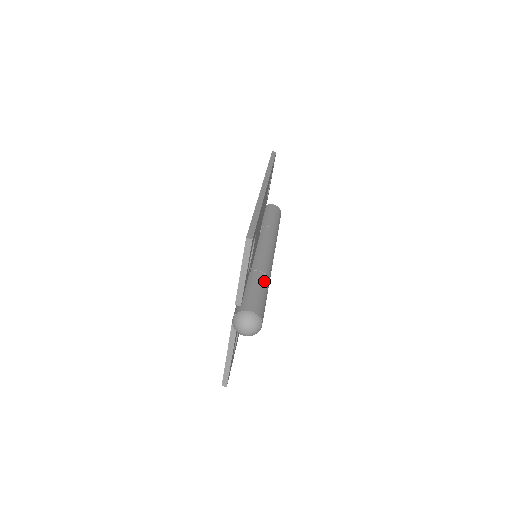
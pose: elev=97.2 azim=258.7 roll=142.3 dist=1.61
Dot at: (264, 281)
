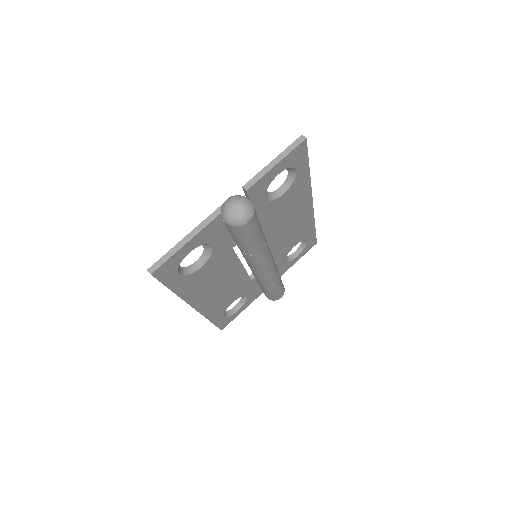
Dot at: occluded
